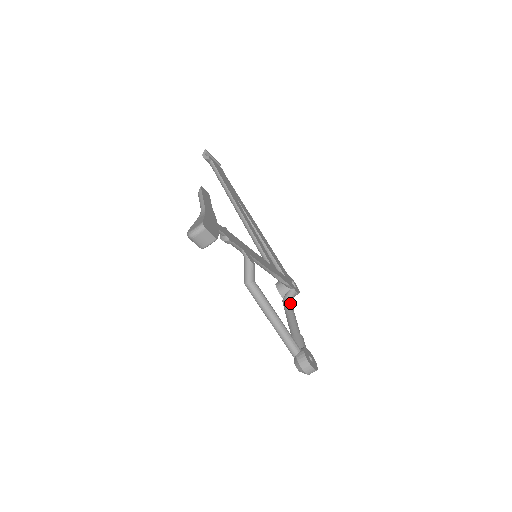
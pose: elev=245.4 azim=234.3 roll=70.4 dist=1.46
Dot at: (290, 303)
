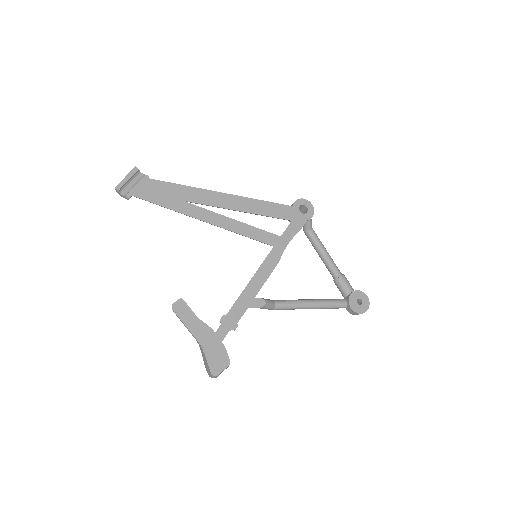
Dot at: (312, 237)
